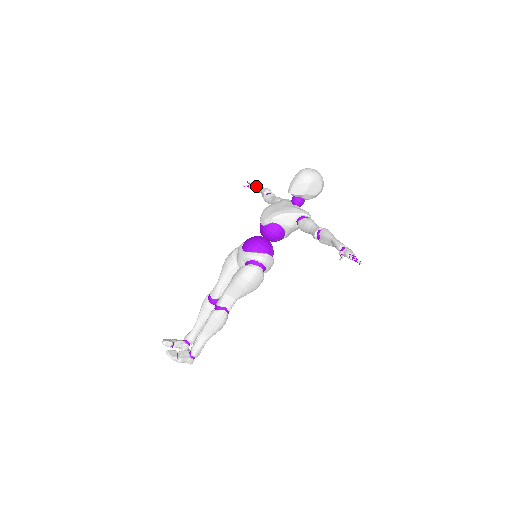
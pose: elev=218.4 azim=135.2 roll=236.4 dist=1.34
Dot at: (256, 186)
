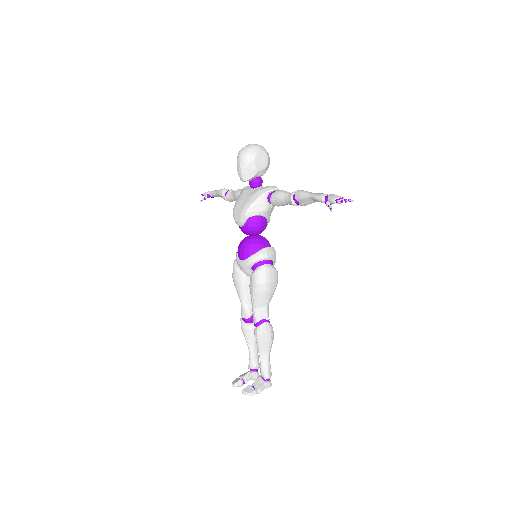
Dot at: (211, 194)
